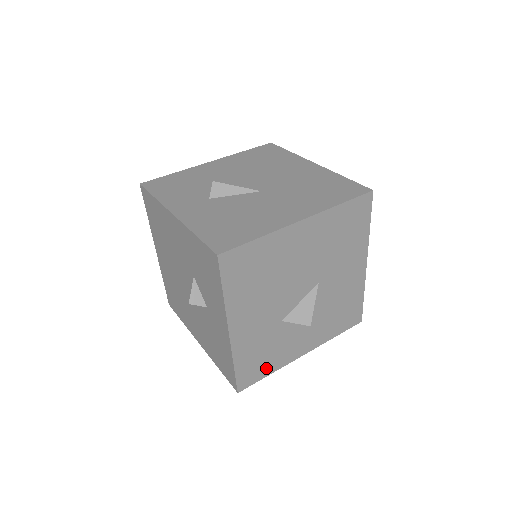
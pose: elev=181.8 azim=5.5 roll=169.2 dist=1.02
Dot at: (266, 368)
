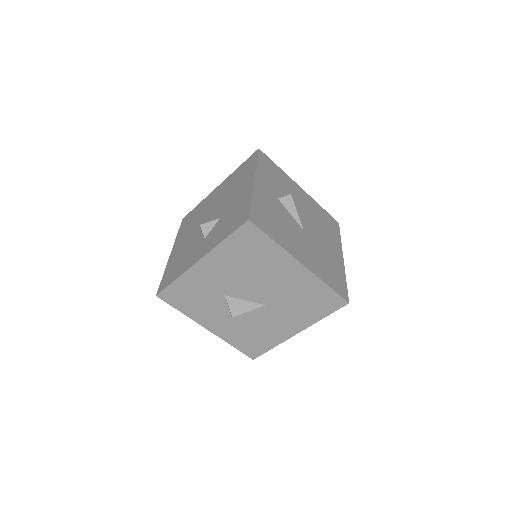
Dot at: (184, 306)
